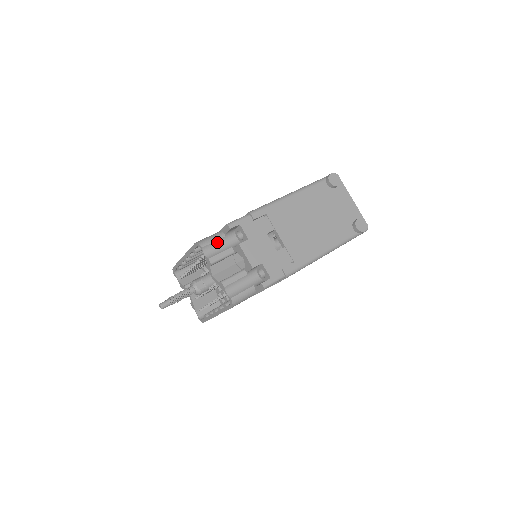
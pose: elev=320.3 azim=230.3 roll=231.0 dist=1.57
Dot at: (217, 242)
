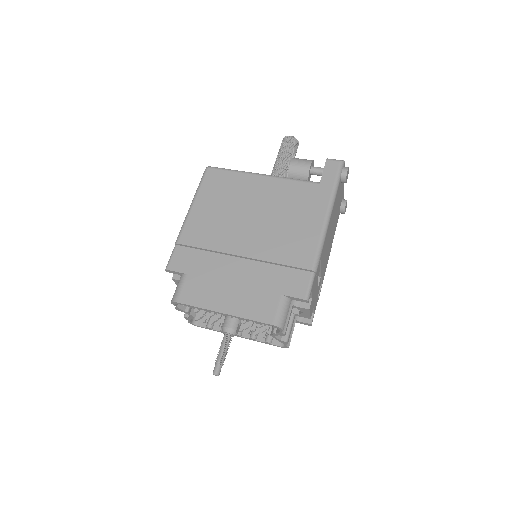
Dot at: (287, 312)
